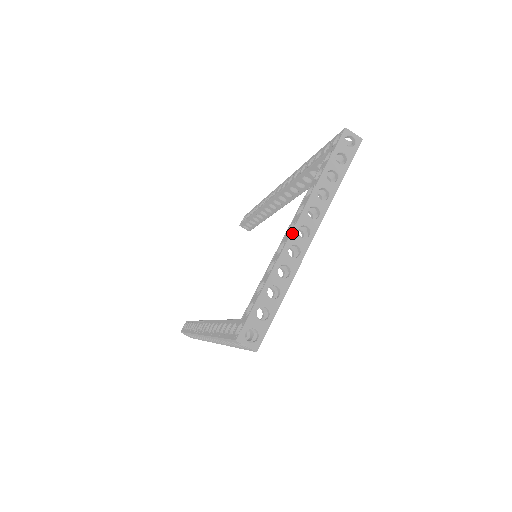
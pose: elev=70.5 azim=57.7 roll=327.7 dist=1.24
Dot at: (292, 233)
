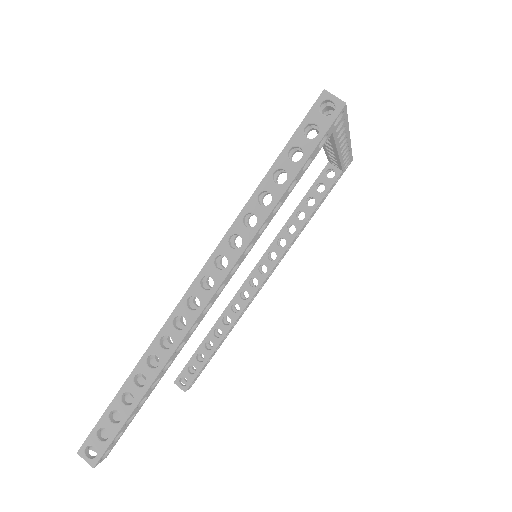
Dot at: occluded
